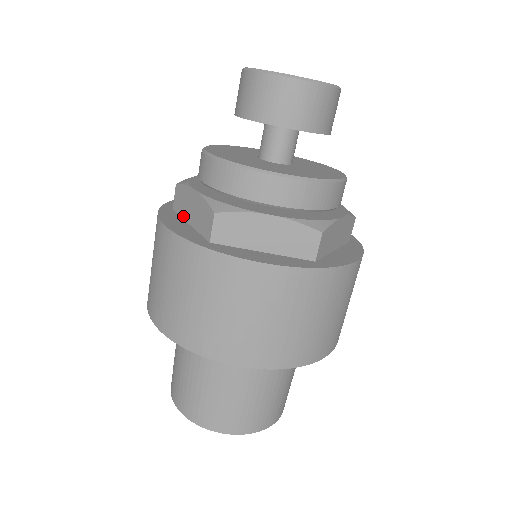
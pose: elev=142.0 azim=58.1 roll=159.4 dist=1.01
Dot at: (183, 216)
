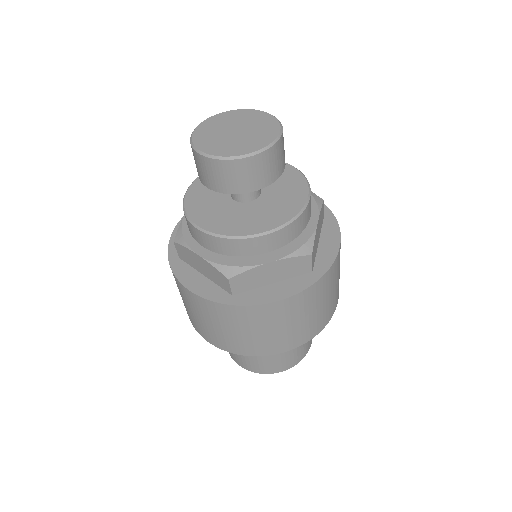
Dot at: (194, 267)
